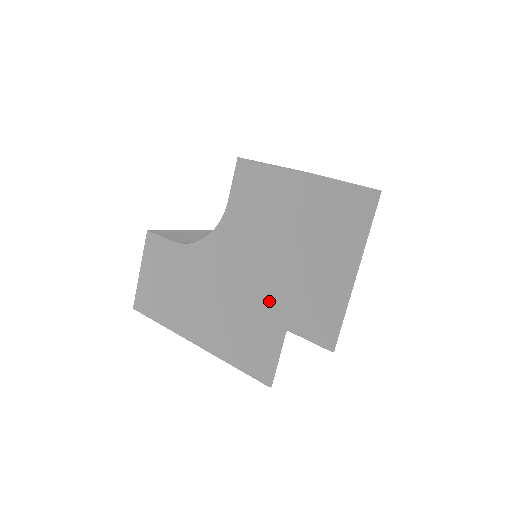
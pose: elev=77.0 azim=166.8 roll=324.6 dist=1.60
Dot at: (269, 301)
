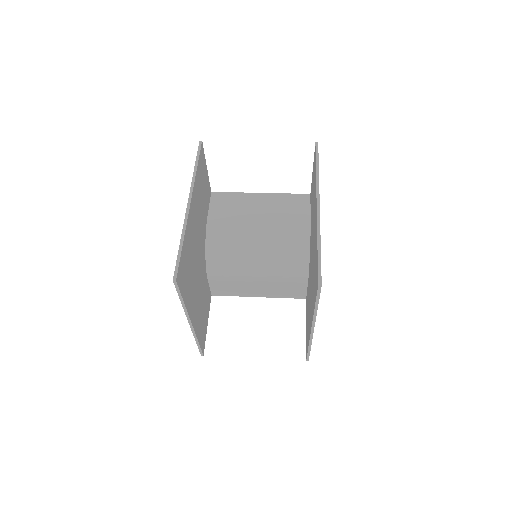
Dot at: occluded
